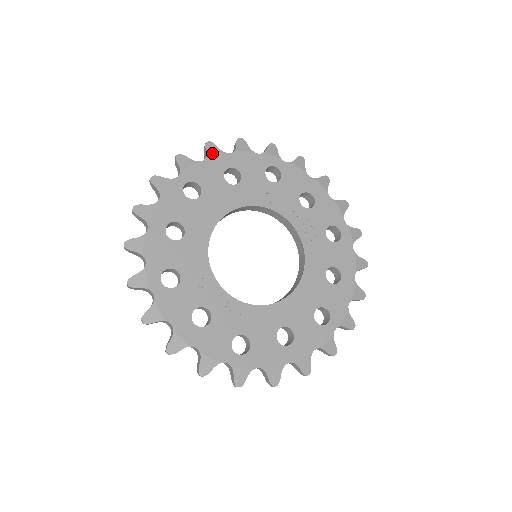
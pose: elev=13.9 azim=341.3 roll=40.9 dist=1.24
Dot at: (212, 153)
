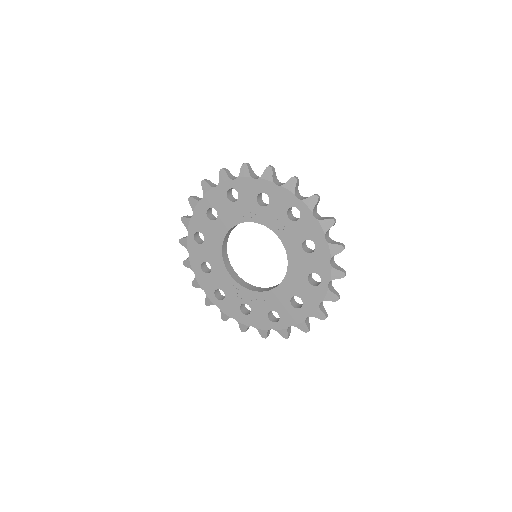
Dot at: (194, 206)
